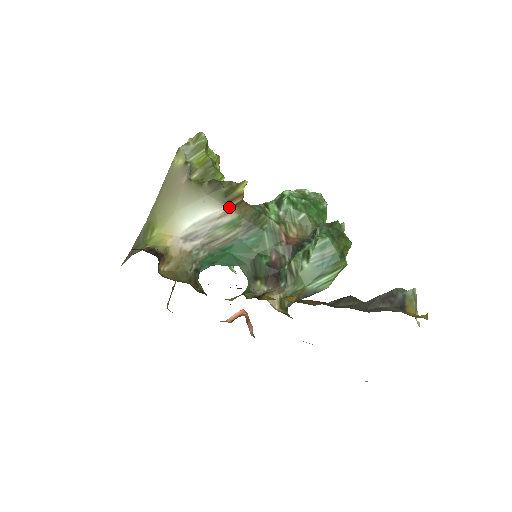
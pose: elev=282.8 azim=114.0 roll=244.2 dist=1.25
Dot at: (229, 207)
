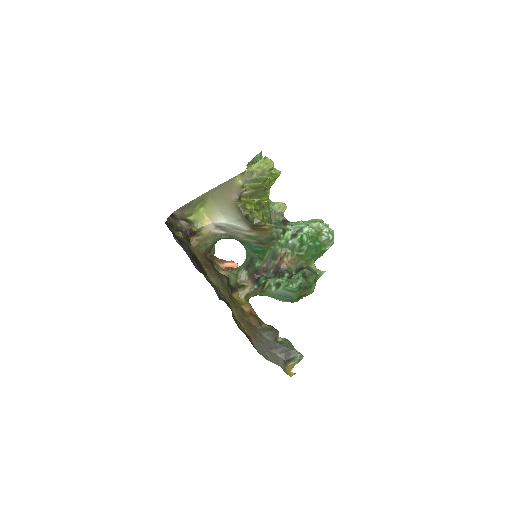
Dot at: (253, 230)
